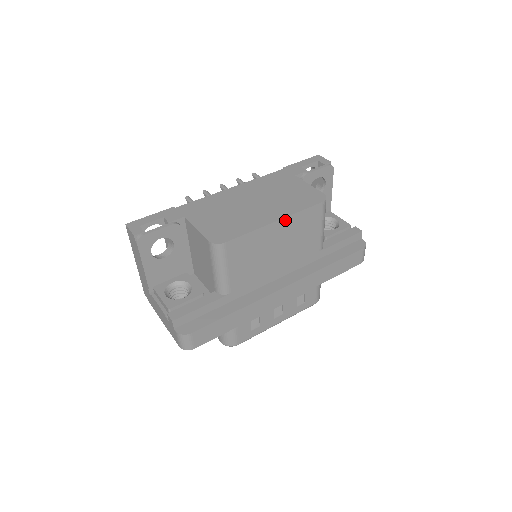
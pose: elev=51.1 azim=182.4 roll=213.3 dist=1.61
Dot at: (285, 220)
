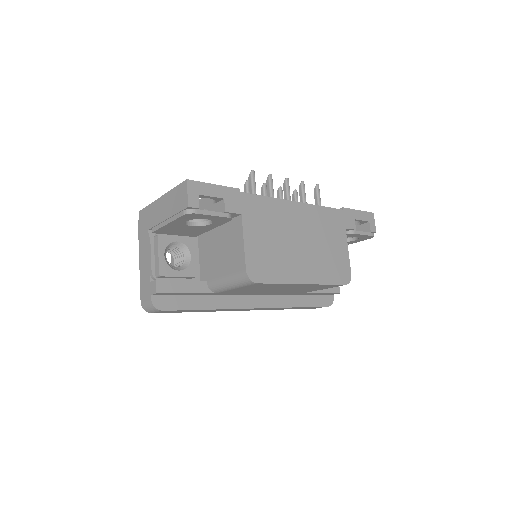
Dot at: (311, 284)
